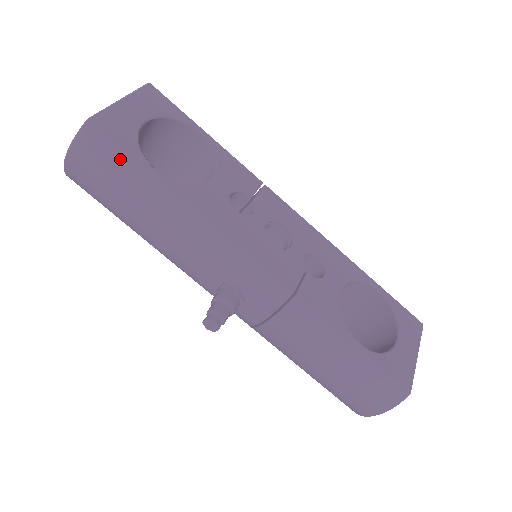
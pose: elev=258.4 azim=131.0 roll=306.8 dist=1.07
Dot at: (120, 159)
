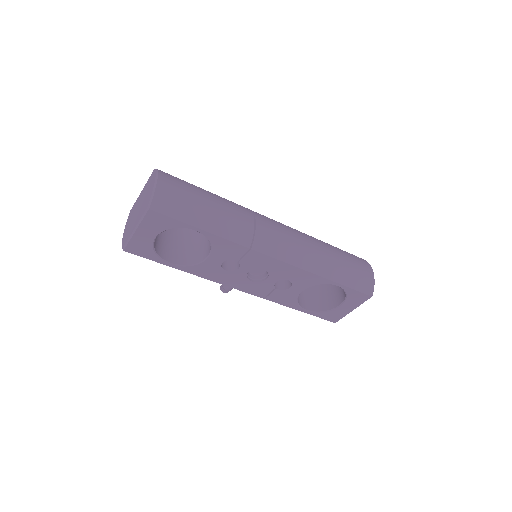
Dot at: occluded
